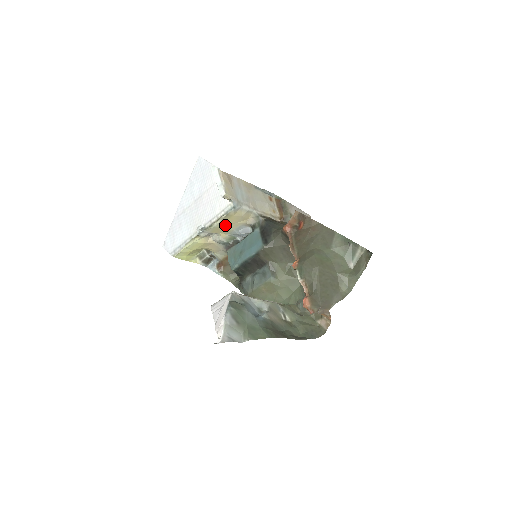
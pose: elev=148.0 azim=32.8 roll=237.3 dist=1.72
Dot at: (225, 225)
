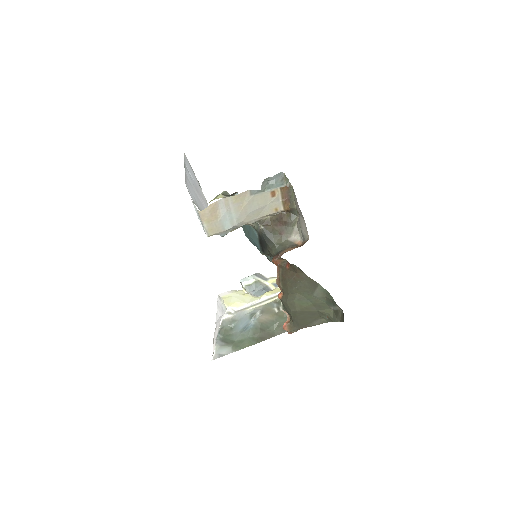
Dot at: occluded
